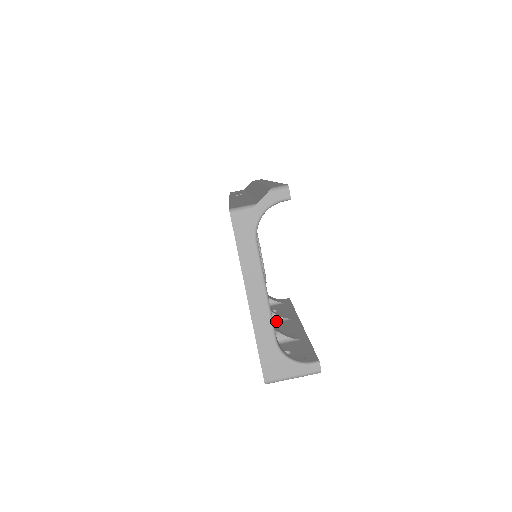
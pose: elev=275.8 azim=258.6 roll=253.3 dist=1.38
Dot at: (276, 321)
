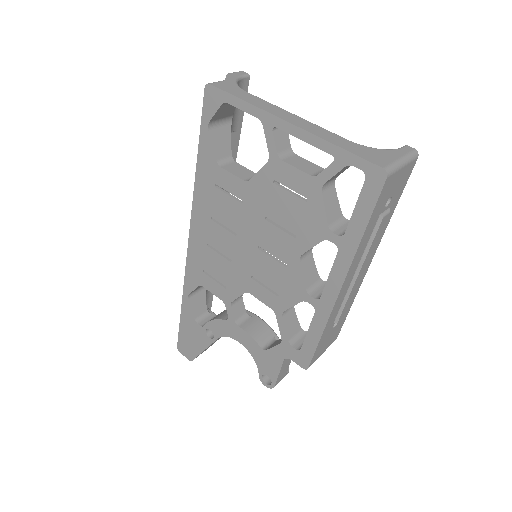
Dot at: occluded
